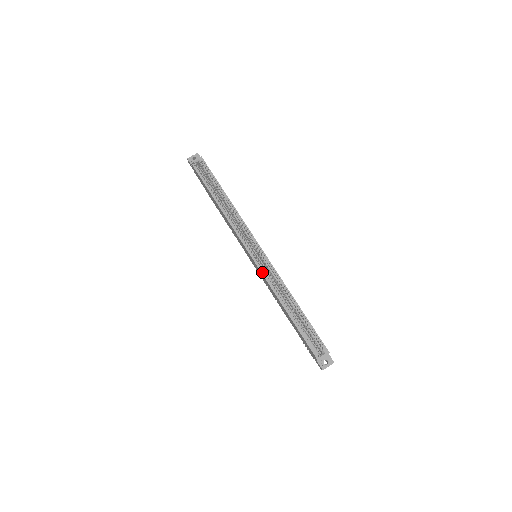
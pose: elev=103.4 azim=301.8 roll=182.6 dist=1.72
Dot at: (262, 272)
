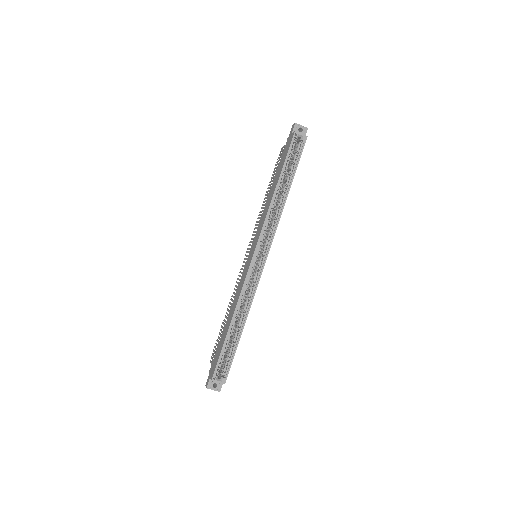
Dot at: (247, 277)
